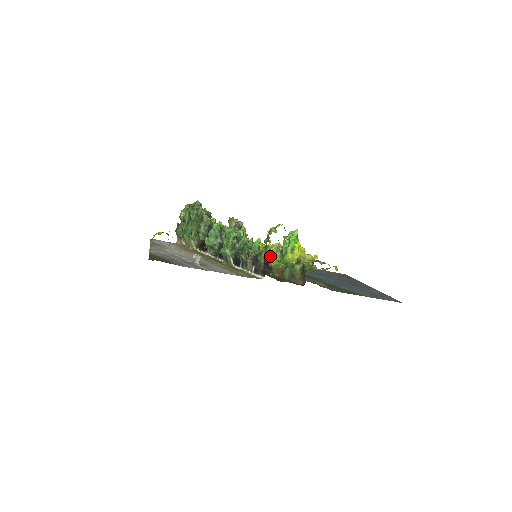
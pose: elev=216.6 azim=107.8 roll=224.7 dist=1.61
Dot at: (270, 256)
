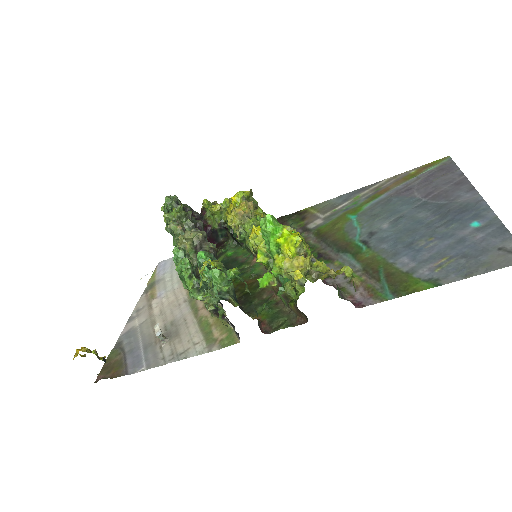
Dot at: (263, 261)
